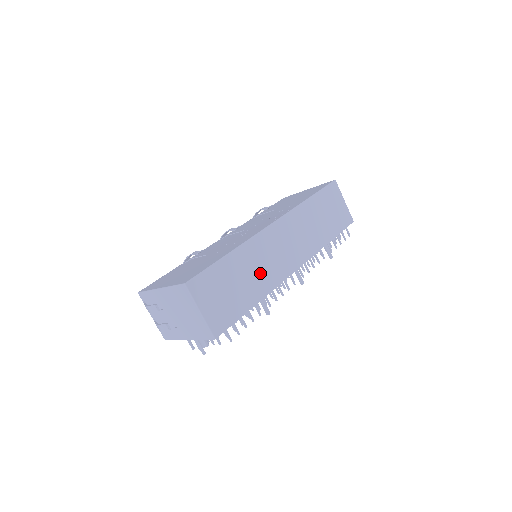
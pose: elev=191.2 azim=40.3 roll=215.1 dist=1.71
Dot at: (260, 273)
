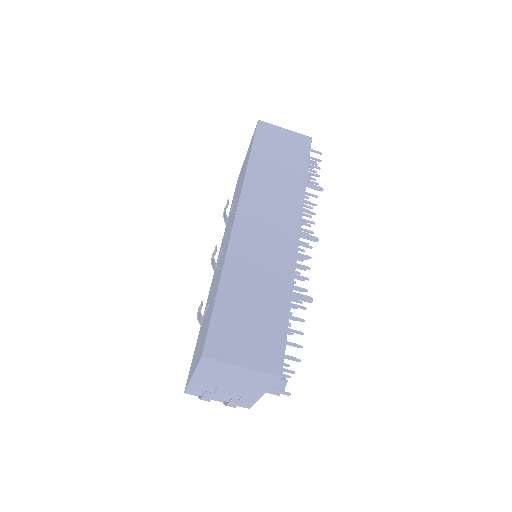
Dot at: (267, 272)
